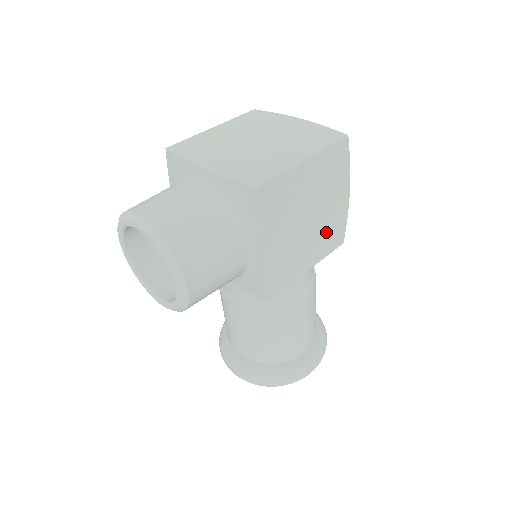
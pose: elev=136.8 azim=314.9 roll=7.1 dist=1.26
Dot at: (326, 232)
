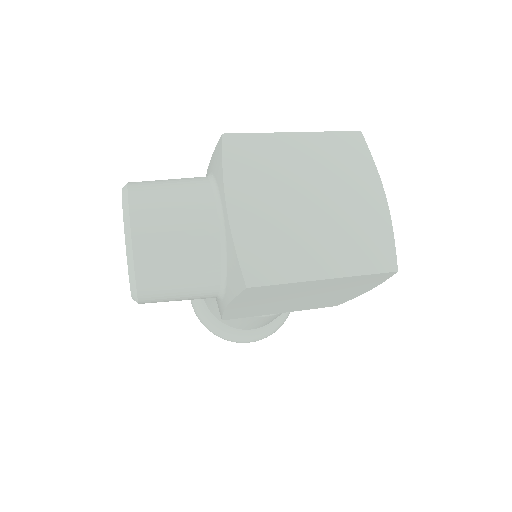
Dot at: (319, 302)
